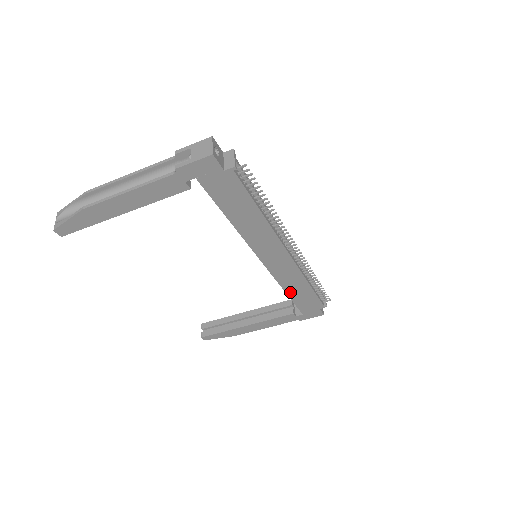
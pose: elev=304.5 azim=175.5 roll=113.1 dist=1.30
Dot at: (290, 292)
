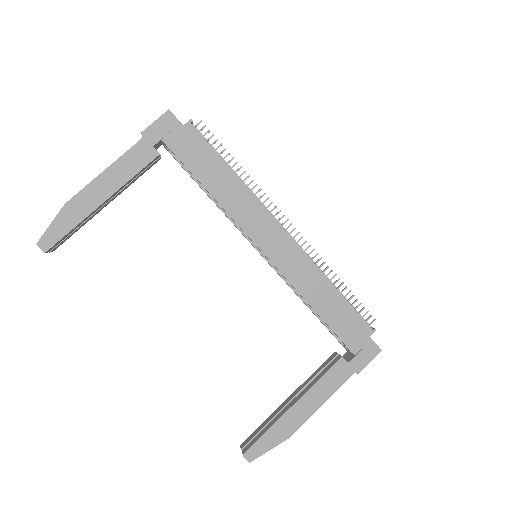
Dot at: (317, 306)
